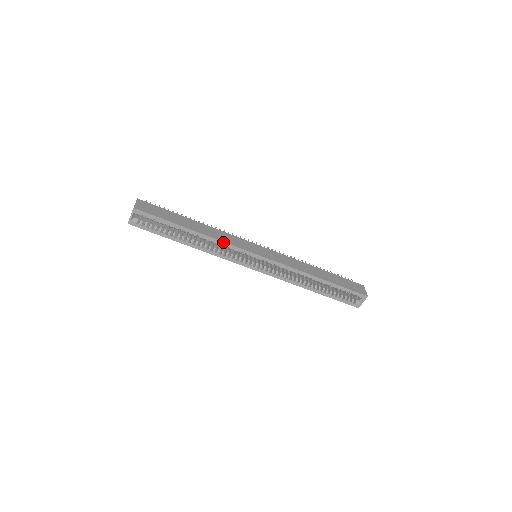
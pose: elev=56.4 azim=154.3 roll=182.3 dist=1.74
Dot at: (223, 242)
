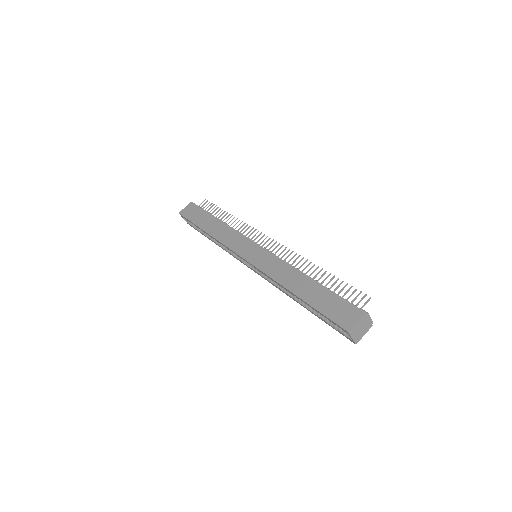
Dot at: (221, 243)
